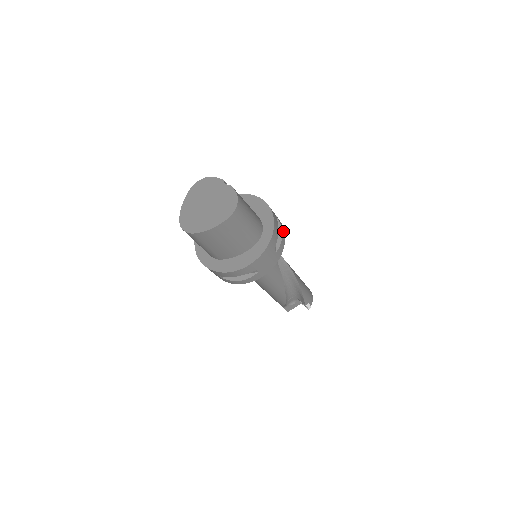
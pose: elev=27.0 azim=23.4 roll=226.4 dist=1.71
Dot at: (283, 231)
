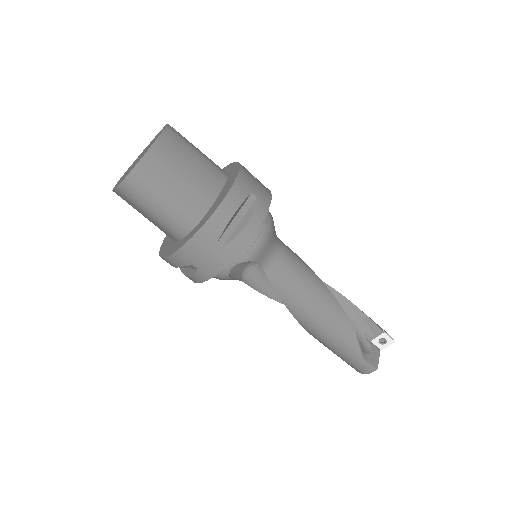
Dot at: occluded
